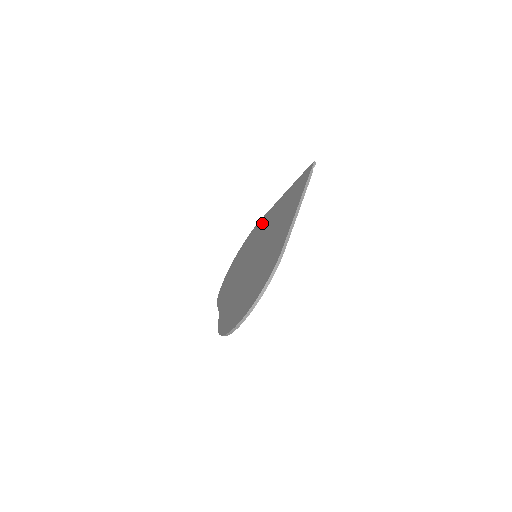
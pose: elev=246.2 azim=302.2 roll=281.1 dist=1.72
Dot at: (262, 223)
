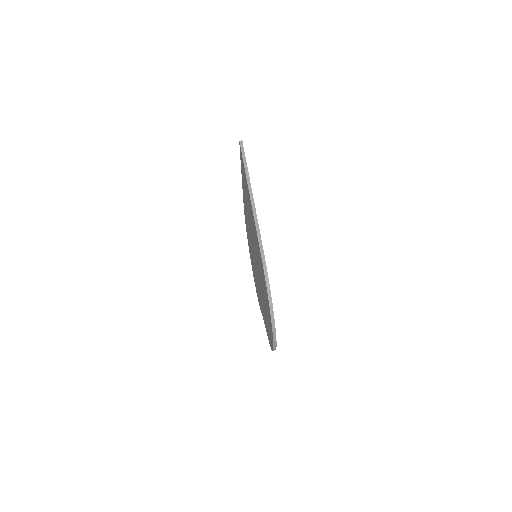
Dot at: occluded
